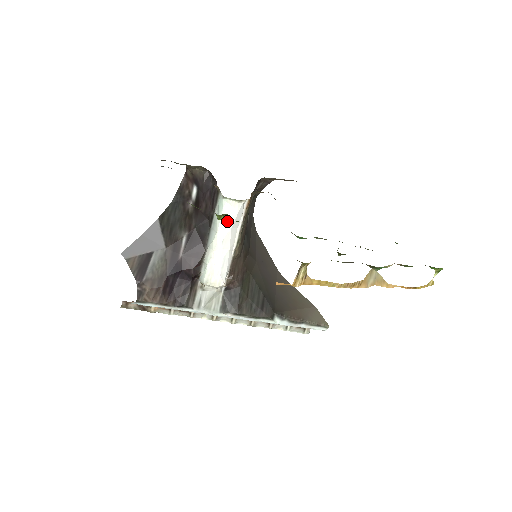
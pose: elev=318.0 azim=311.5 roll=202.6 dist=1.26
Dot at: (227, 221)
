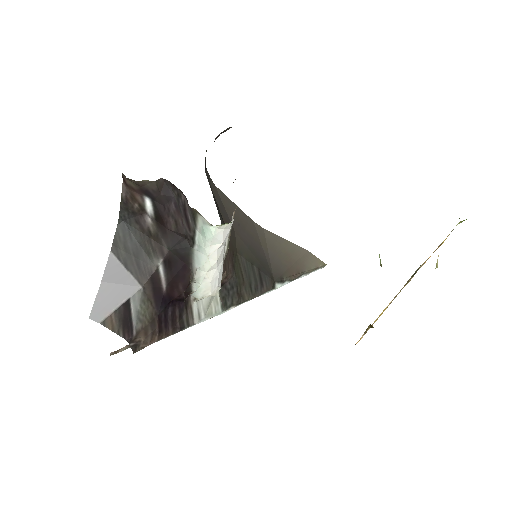
Dot at: (219, 244)
